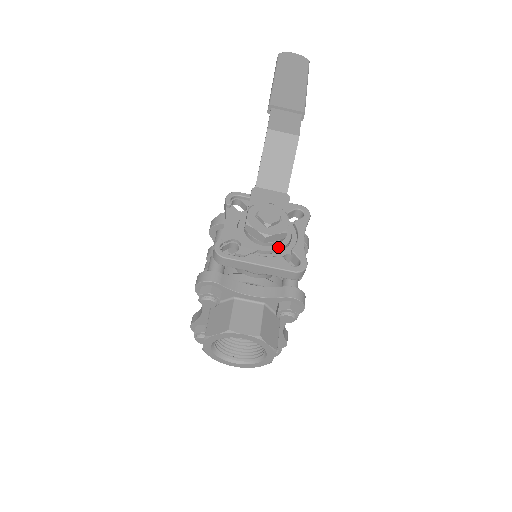
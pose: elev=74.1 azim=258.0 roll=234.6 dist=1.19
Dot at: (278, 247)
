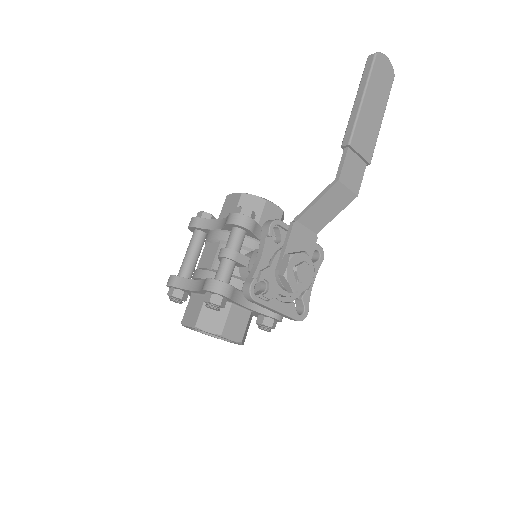
Dot at: occluded
